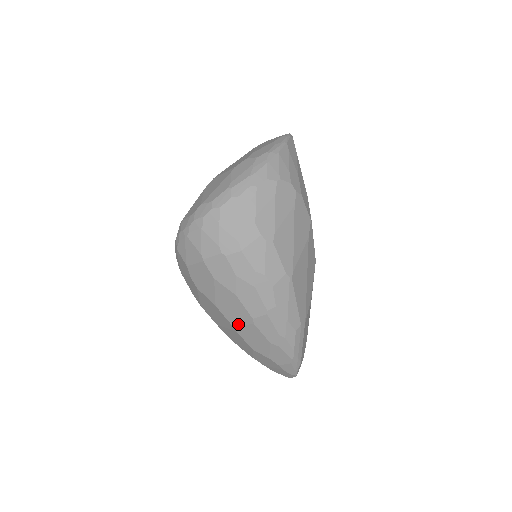
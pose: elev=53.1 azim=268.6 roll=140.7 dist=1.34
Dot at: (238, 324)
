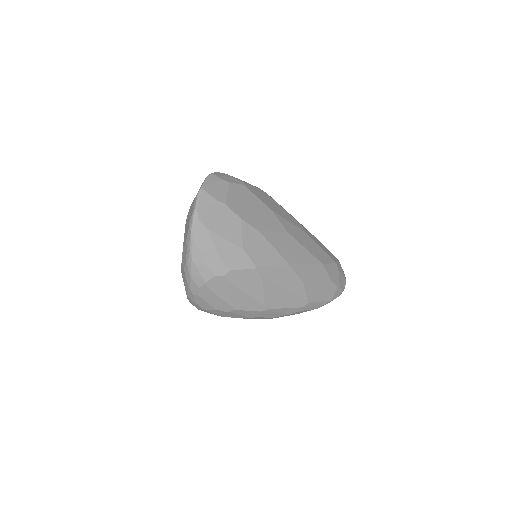
Dot at: occluded
